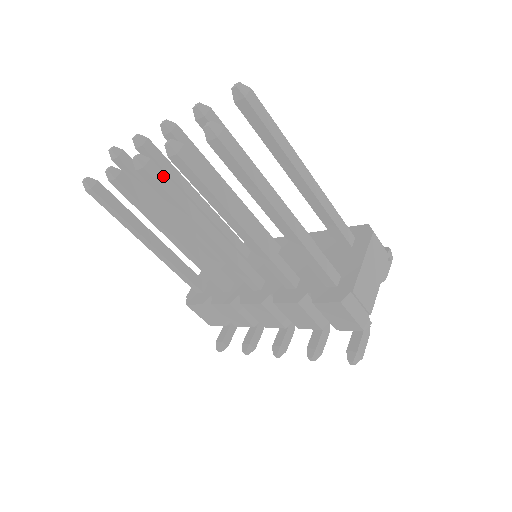
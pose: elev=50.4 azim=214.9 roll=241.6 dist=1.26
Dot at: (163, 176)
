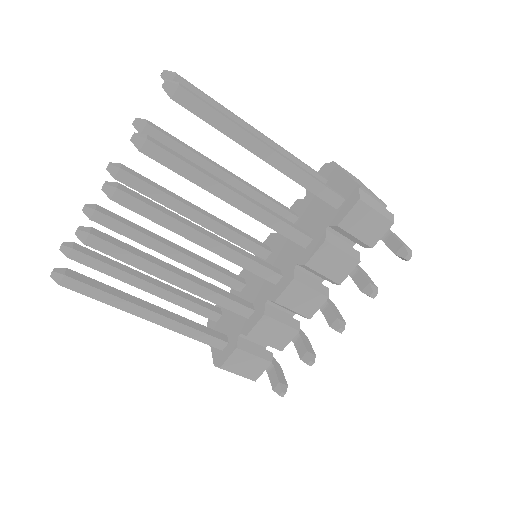
Dot at: (138, 195)
